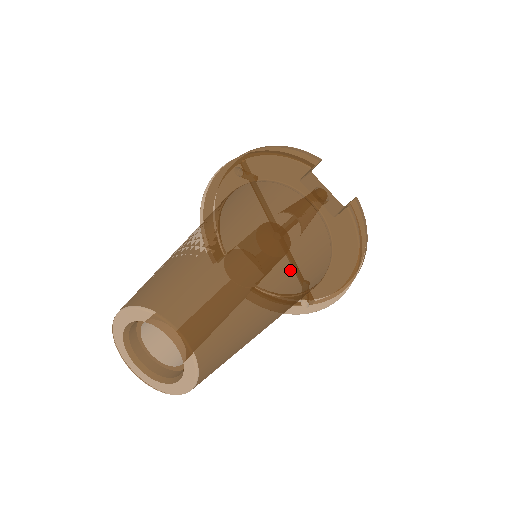
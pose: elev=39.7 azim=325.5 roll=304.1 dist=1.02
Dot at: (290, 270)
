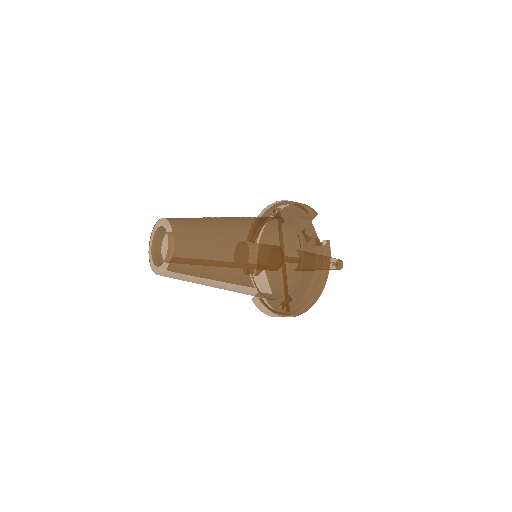
Dot at: (258, 252)
